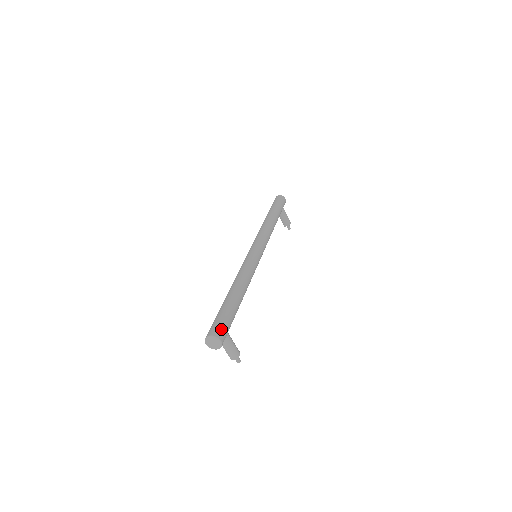
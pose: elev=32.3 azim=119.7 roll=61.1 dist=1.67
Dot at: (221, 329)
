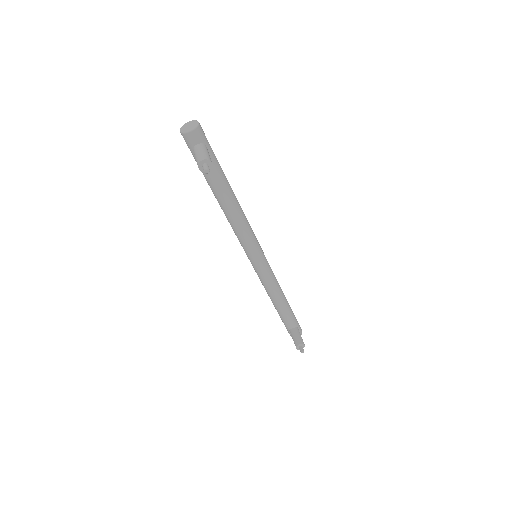
Dot at: occluded
